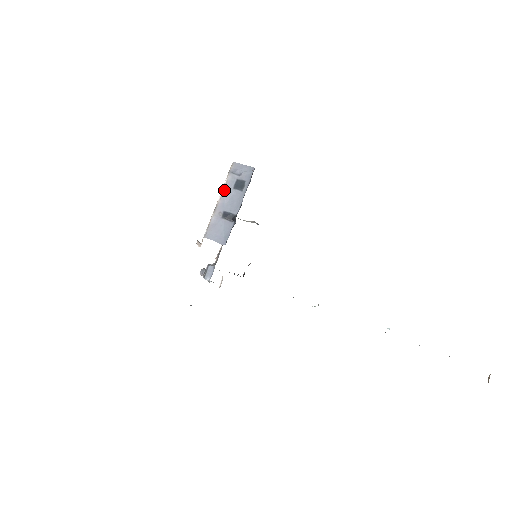
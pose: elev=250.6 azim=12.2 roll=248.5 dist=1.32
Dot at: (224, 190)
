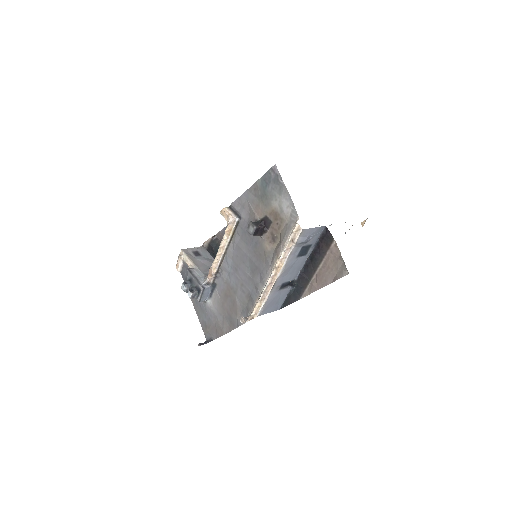
Dot at: (287, 265)
